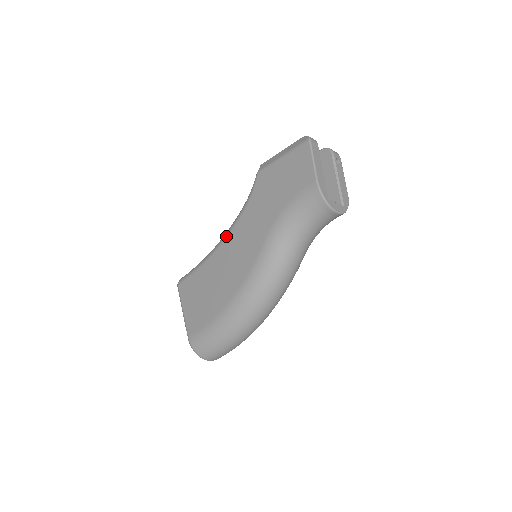
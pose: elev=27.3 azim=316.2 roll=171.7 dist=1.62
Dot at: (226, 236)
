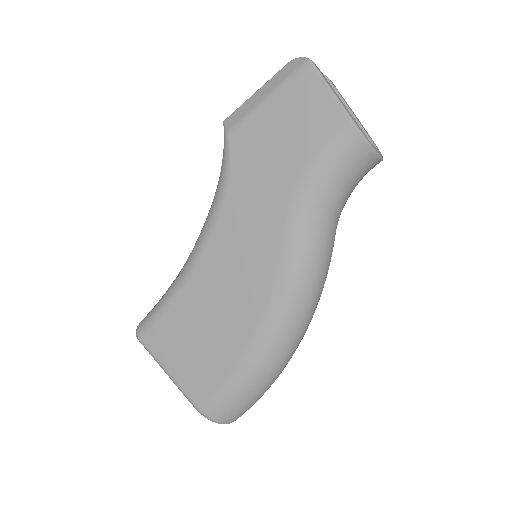
Dot at: (205, 243)
